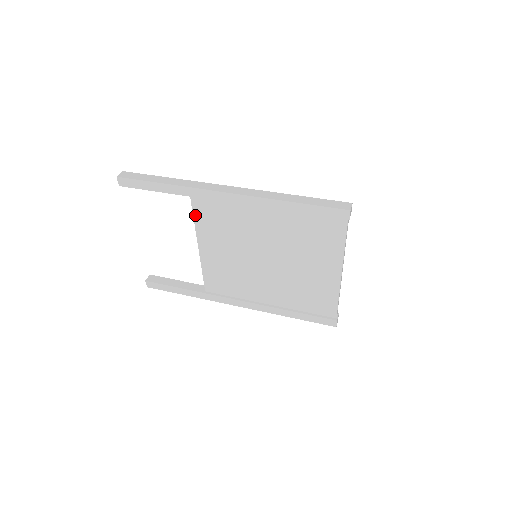
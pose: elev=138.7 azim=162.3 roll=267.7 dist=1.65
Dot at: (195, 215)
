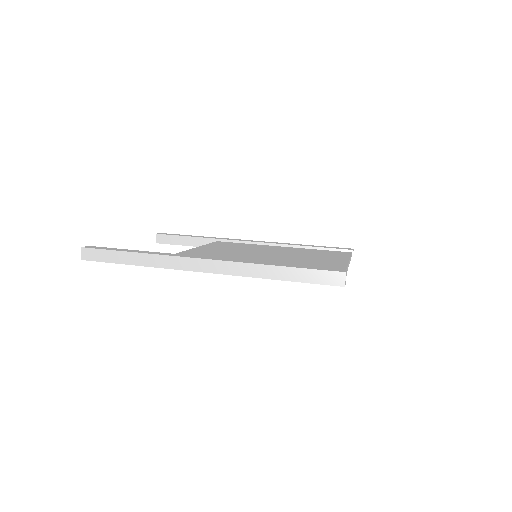
Dot at: occluded
